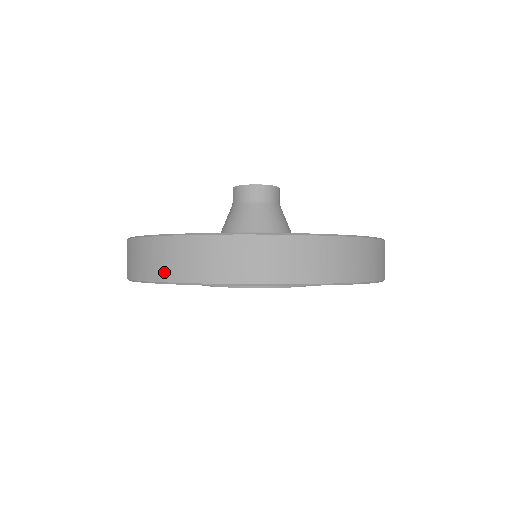
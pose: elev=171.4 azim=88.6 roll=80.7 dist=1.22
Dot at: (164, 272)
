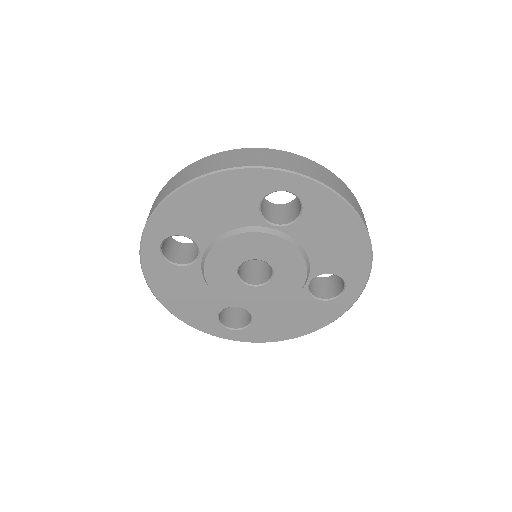
Dot at: occluded
